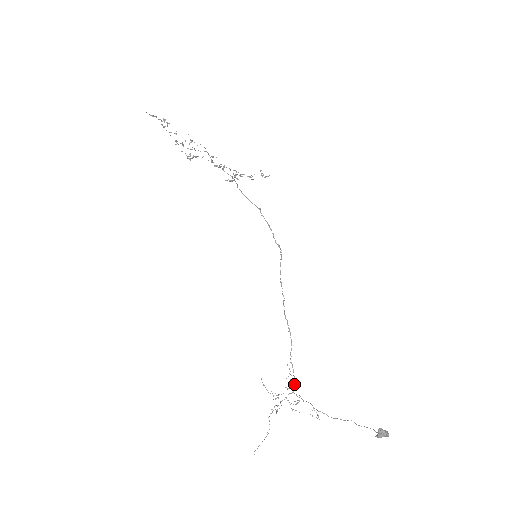
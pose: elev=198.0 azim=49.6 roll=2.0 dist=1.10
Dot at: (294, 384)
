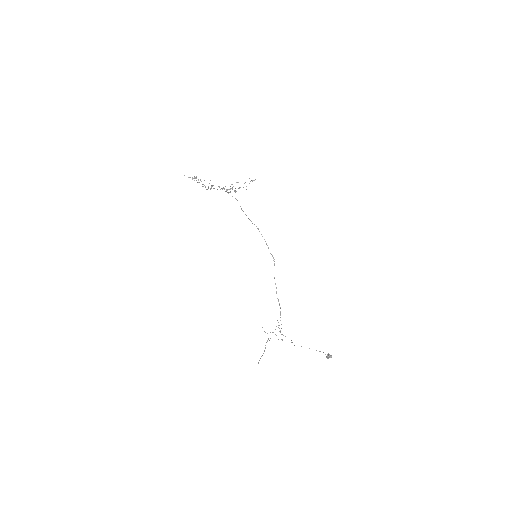
Dot at: occluded
